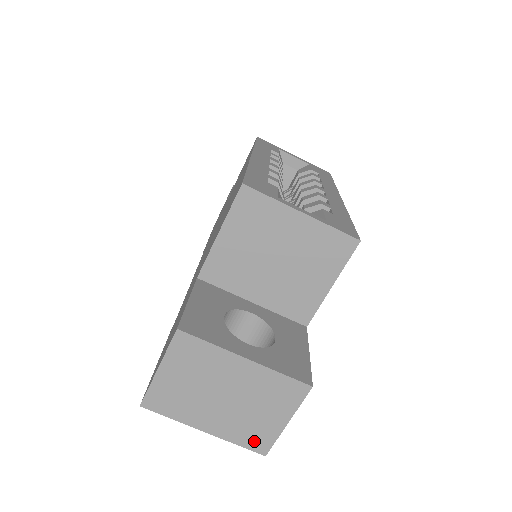
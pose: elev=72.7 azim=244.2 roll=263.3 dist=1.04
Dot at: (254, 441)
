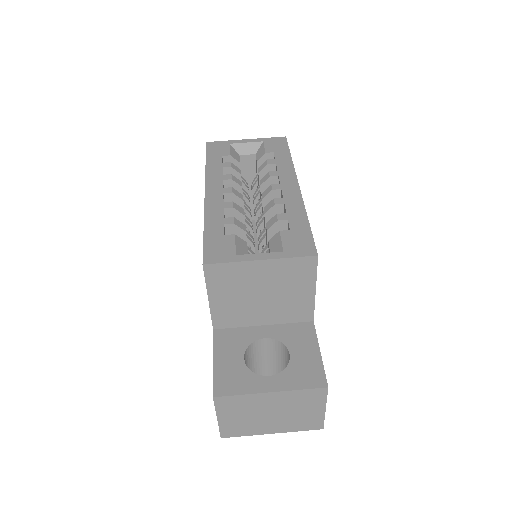
Dot at: (309, 425)
